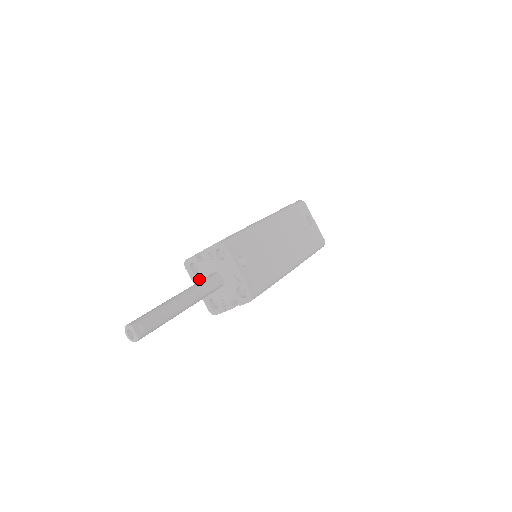
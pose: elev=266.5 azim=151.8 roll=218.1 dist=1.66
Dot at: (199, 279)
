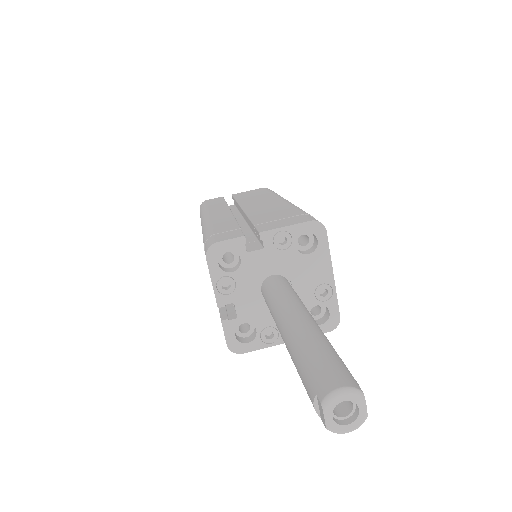
Dot at: (232, 283)
